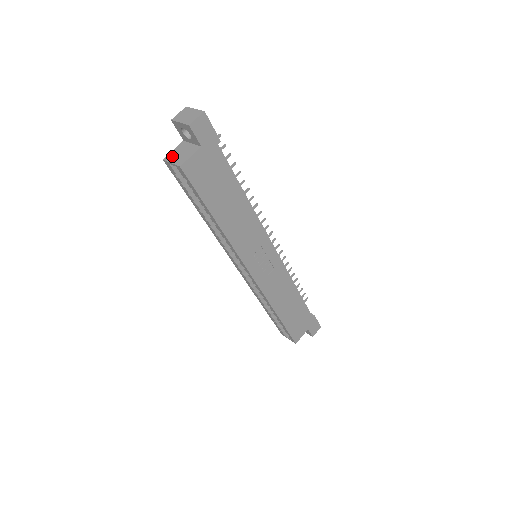
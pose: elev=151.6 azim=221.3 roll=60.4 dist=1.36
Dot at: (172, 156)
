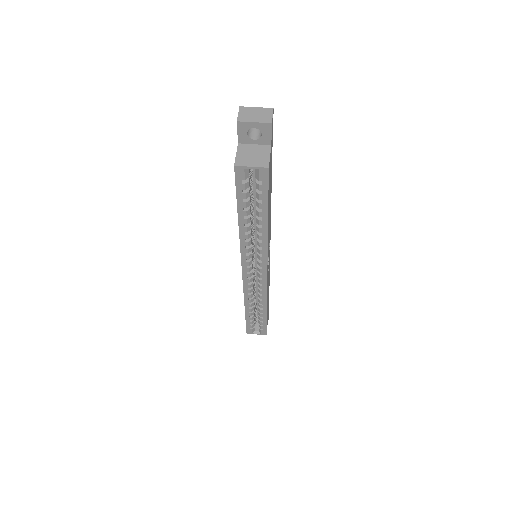
Dot at: (244, 160)
